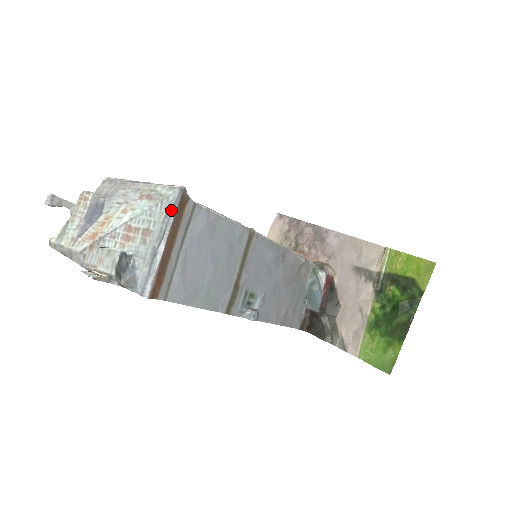
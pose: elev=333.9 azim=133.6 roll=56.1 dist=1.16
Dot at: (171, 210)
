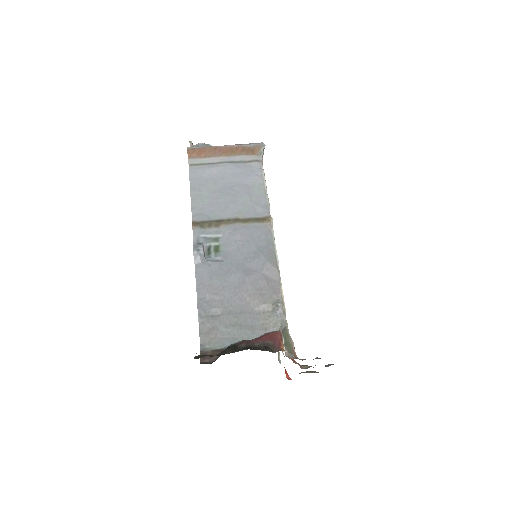
Dot at: (247, 144)
